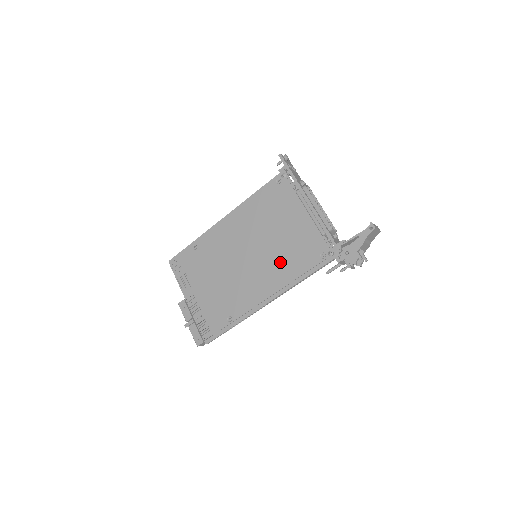
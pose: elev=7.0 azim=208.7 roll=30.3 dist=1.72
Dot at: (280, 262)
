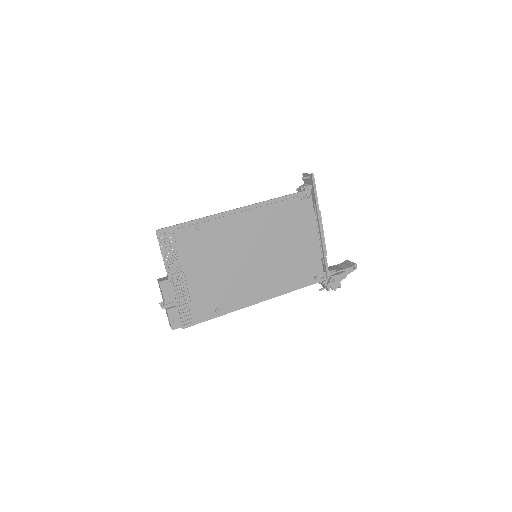
Dot at: (282, 272)
